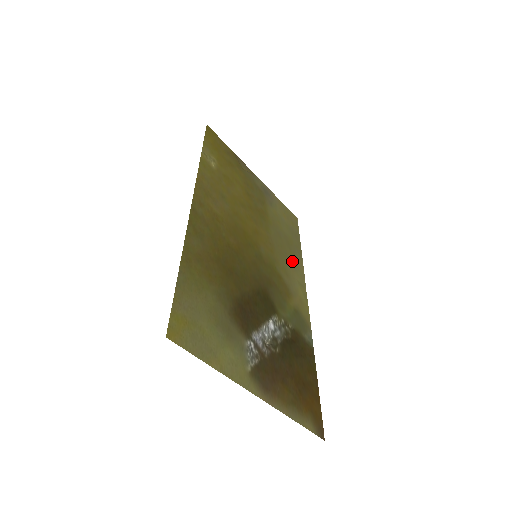
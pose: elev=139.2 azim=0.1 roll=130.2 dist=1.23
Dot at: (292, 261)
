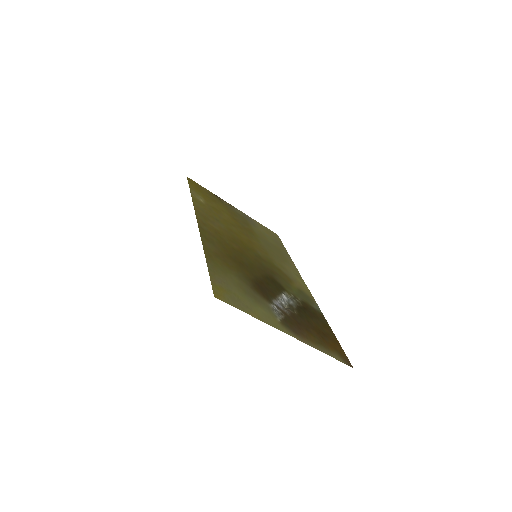
Dot at: (284, 261)
